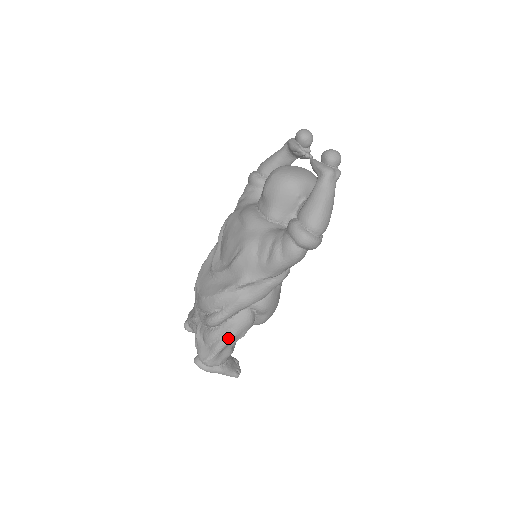
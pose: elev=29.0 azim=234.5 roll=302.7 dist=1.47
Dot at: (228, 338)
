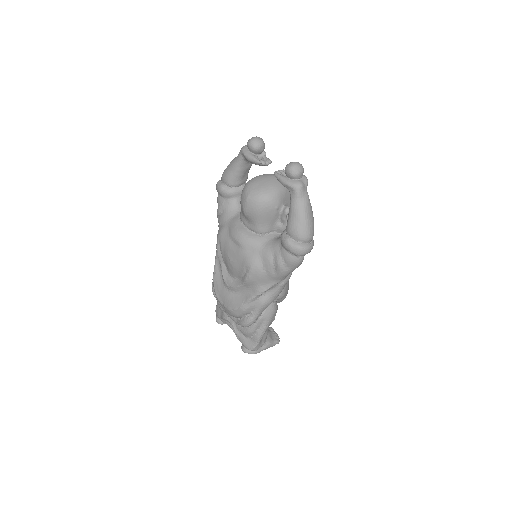
Dot at: (264, 329)
